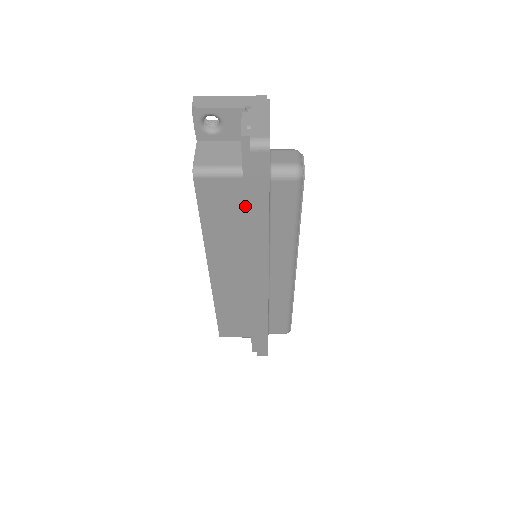
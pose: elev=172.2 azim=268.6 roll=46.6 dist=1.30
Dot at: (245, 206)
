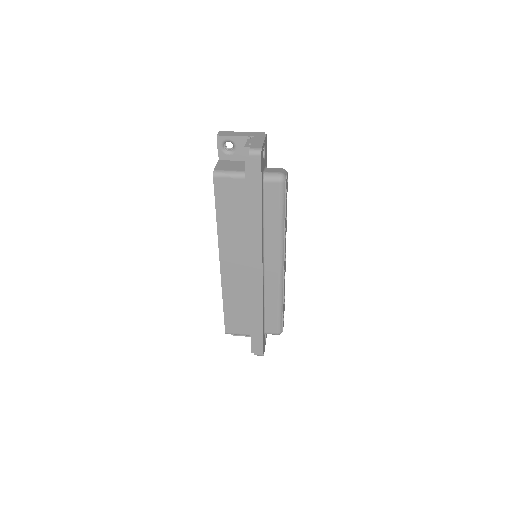
Dot at: (246, 202)
